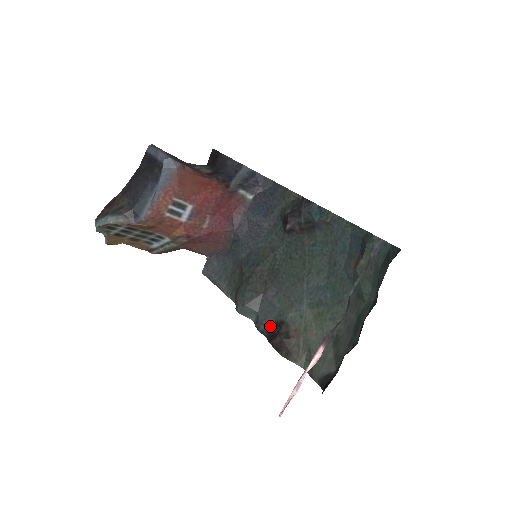
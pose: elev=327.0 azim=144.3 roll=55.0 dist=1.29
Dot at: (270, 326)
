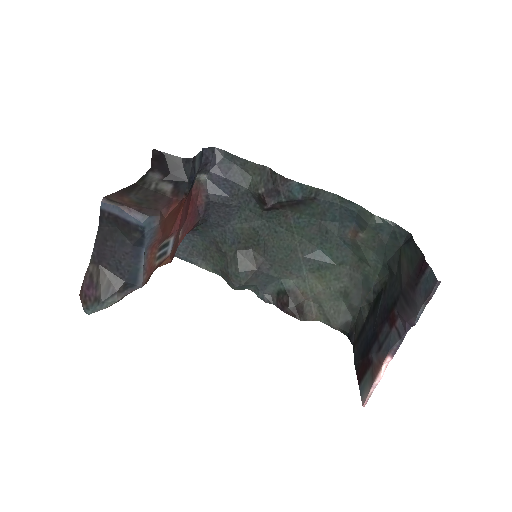
Dot at: (274, 294)
